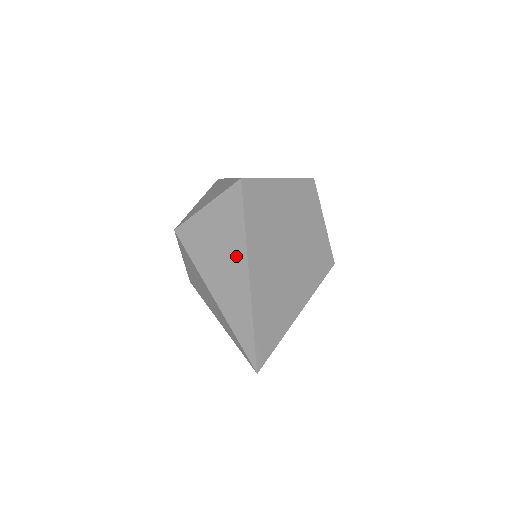
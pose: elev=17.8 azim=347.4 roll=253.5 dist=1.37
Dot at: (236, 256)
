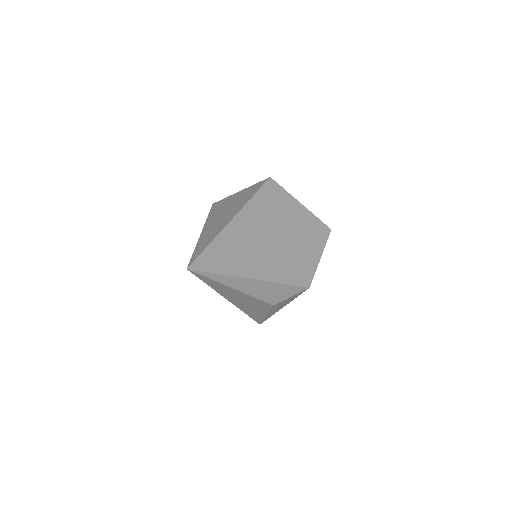
Dot at: (233, 211)
